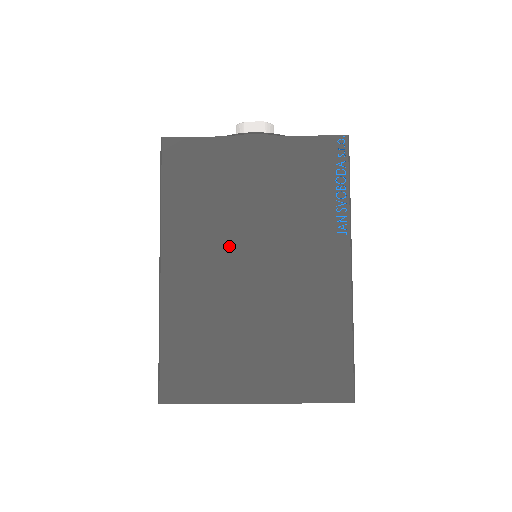
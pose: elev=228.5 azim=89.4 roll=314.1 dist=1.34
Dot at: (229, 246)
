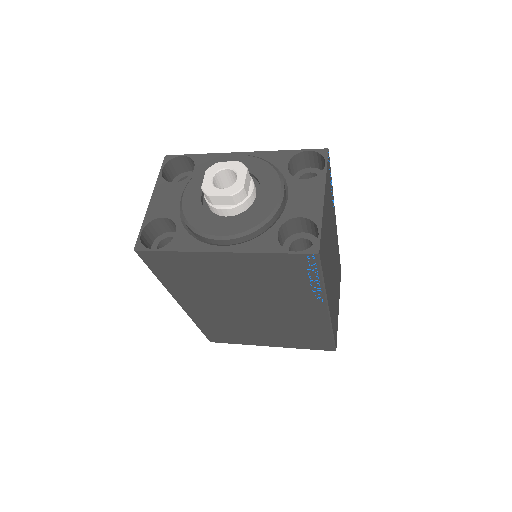
Dot at: (226, 301)
